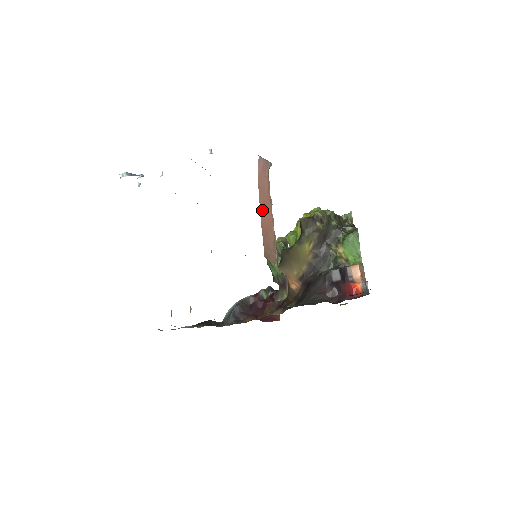
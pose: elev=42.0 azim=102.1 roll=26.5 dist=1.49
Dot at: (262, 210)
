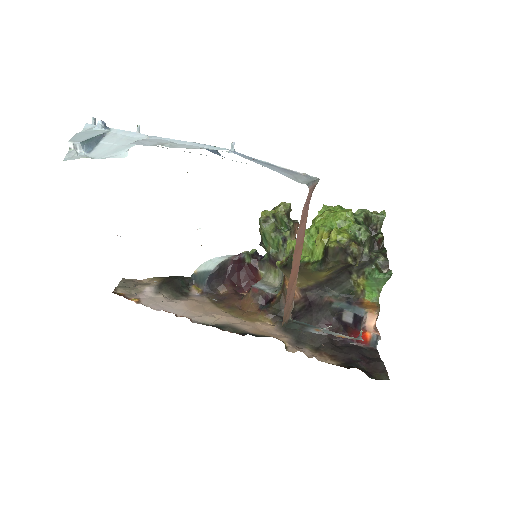
Dot at: (293, 266)
